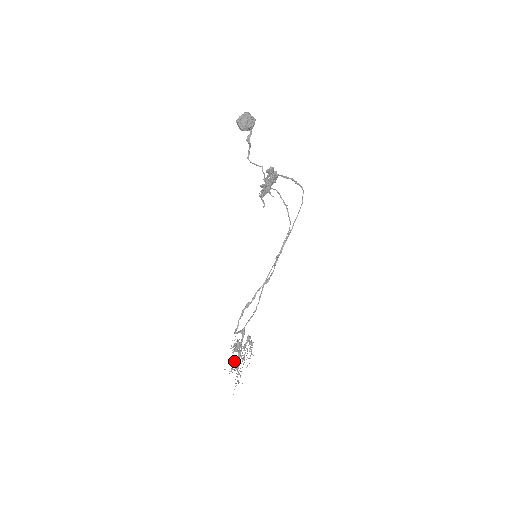
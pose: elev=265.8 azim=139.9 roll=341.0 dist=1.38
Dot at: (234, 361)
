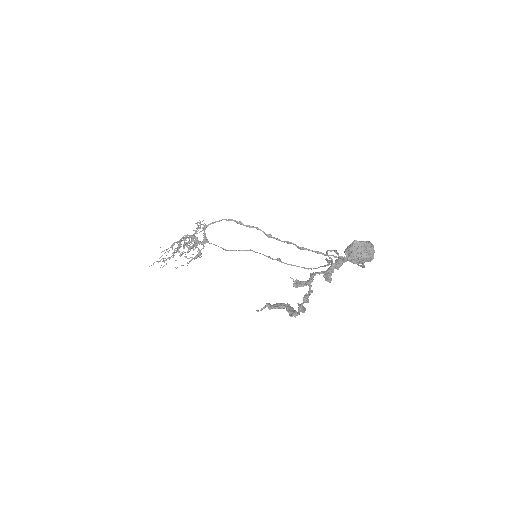
Dot at: (179, 242)
